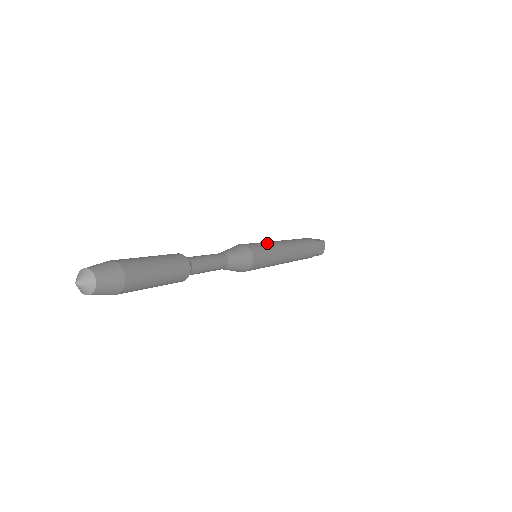
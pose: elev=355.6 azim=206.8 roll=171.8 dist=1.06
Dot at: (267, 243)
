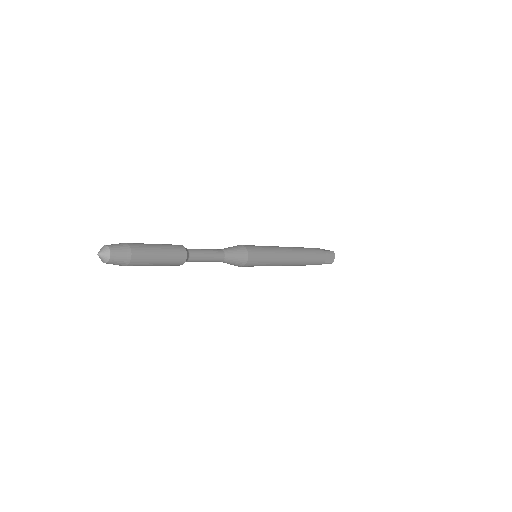
Dot at: (267, 247)
